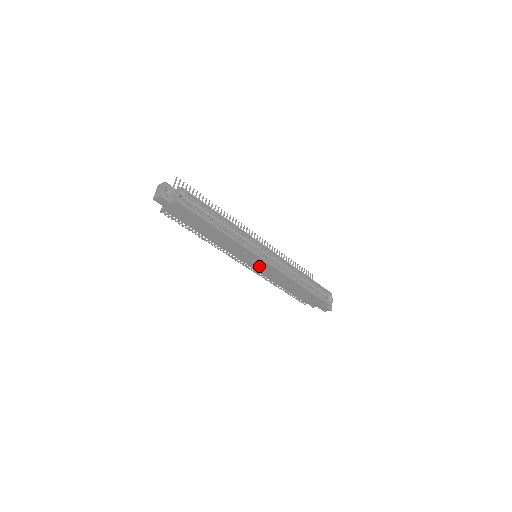
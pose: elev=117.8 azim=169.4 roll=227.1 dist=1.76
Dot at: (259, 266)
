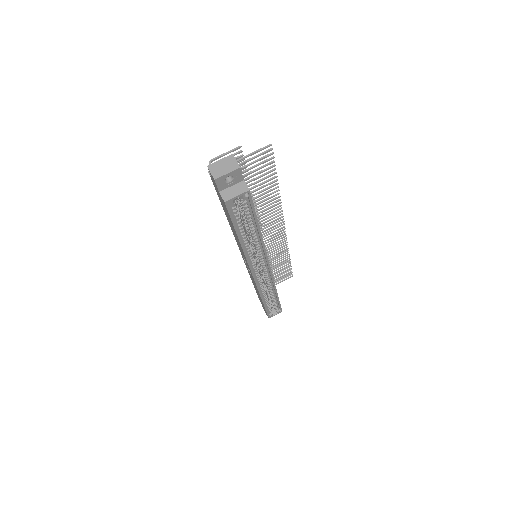
Dot at: occluded
